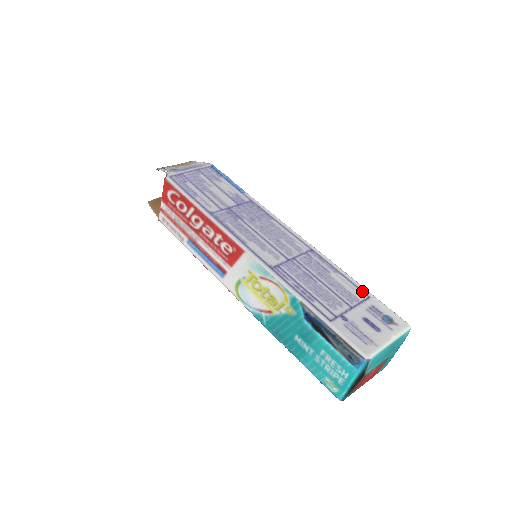
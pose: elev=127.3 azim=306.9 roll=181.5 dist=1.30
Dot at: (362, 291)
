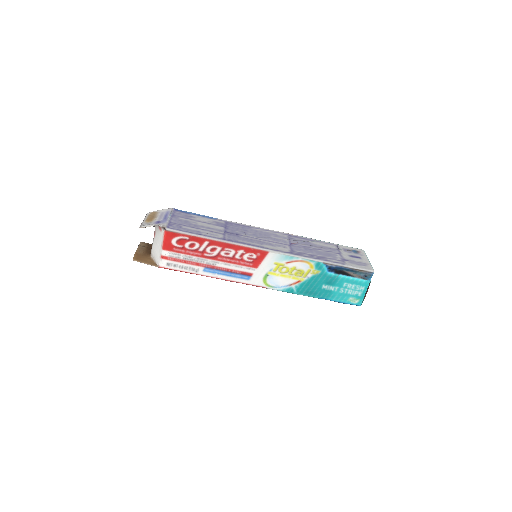
Dot at: (331, 244)
